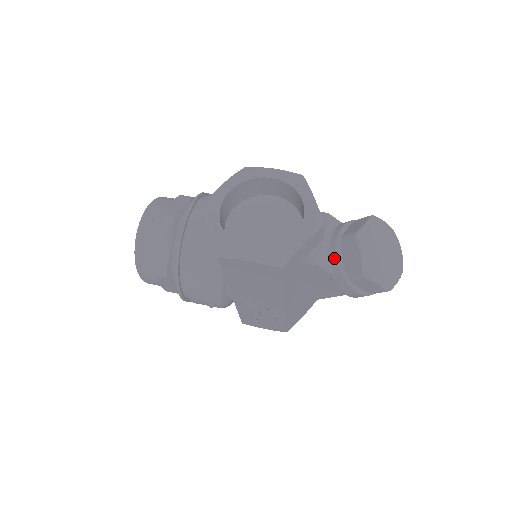
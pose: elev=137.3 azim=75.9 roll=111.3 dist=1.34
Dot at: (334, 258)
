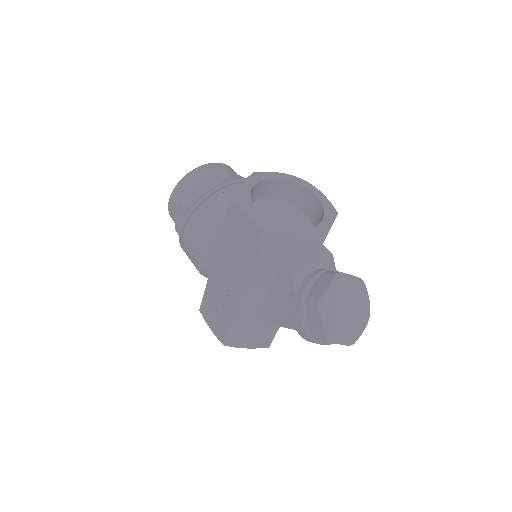
Dot at: (308, 279)
